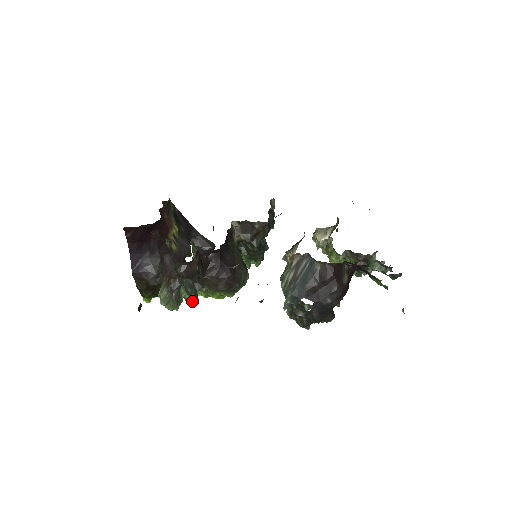
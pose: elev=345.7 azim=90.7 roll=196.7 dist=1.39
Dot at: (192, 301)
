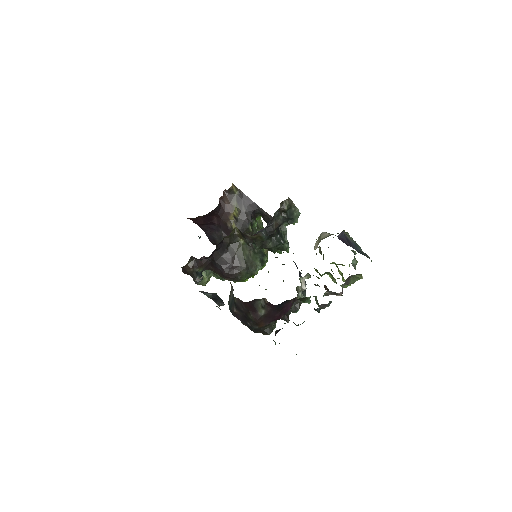
Dot at: (220, 279)
